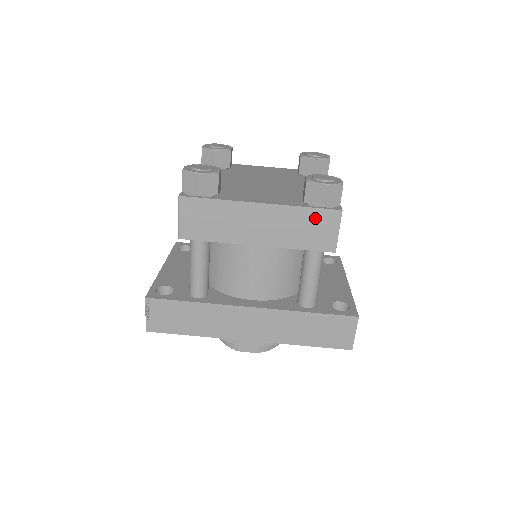
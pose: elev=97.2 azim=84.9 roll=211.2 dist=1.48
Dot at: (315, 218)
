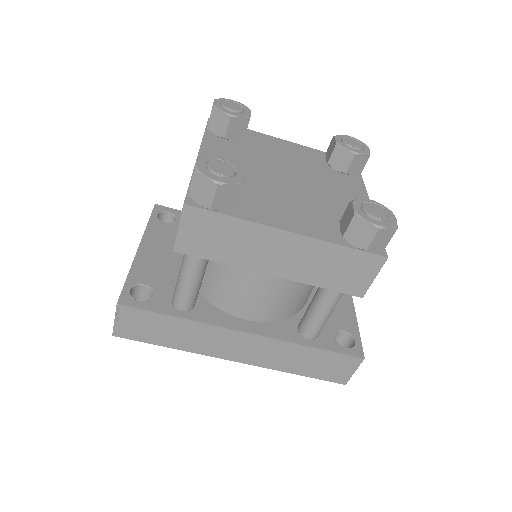
Dot at: (352, 260)
